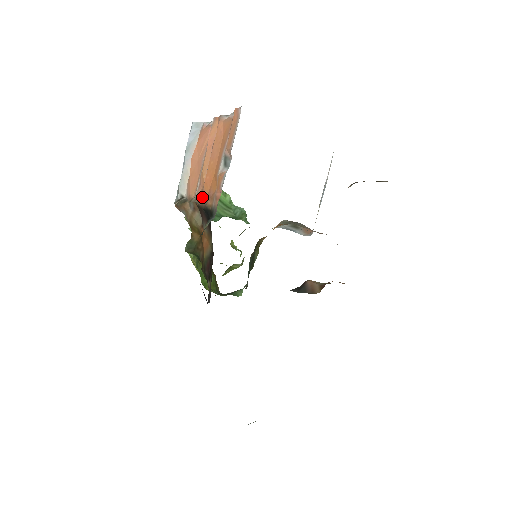
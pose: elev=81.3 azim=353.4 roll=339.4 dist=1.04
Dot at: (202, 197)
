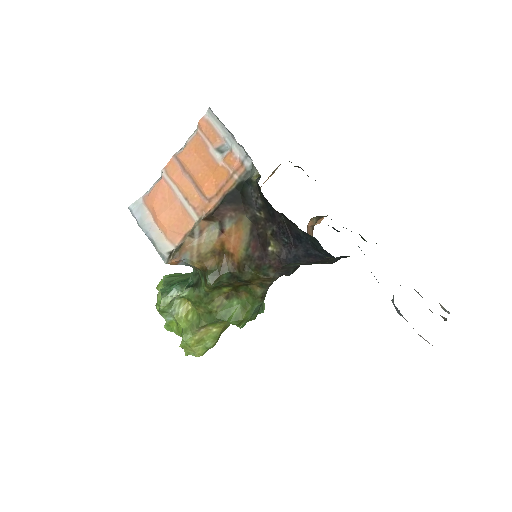
Dot at: (209, 206)
